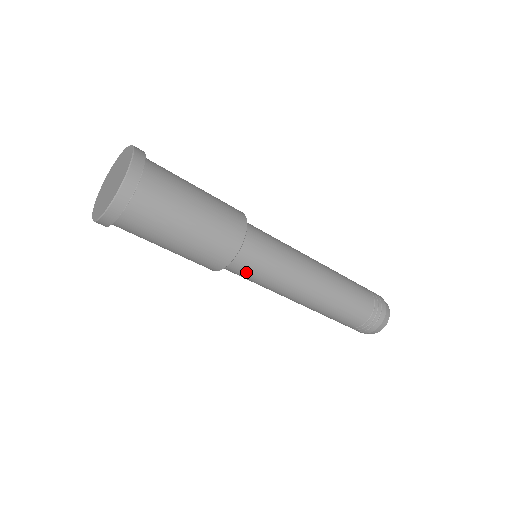
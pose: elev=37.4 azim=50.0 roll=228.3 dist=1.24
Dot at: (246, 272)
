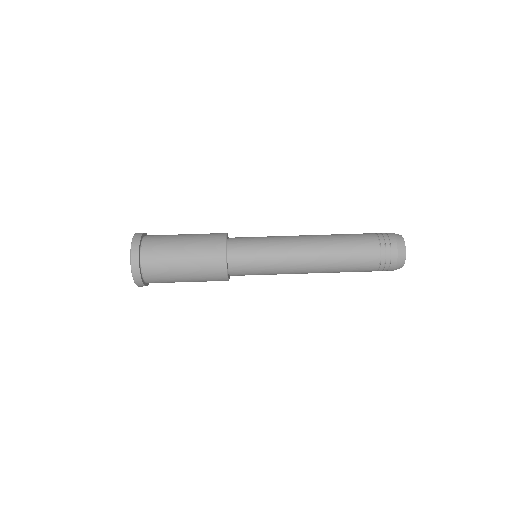
Dot at: (246, 245)
